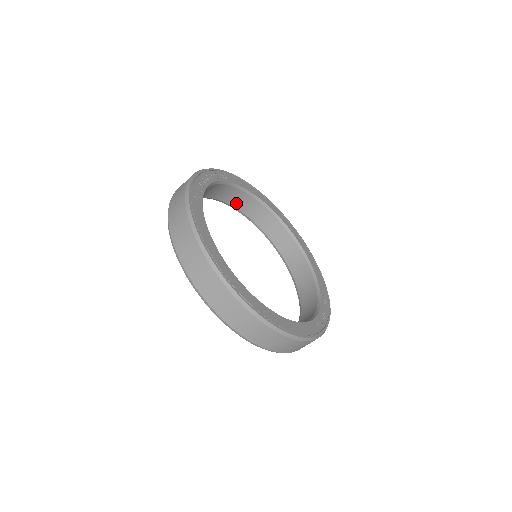
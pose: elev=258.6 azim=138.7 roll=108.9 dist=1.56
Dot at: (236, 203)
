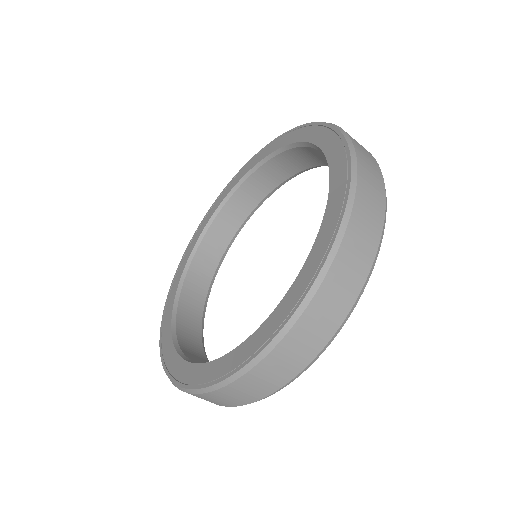
Dot at: (213, 233)
